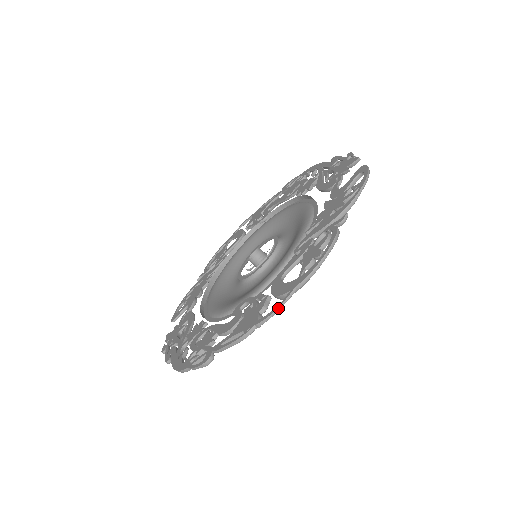
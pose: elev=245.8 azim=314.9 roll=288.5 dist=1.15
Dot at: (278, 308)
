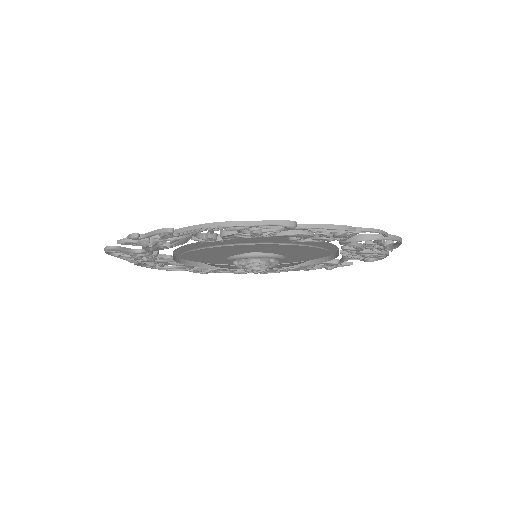
Dot at: (381, 230)
